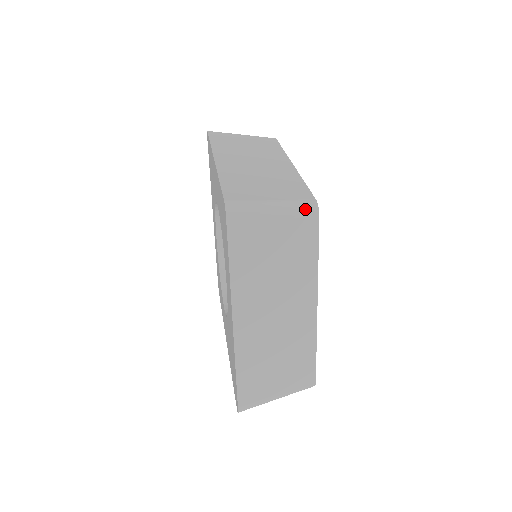
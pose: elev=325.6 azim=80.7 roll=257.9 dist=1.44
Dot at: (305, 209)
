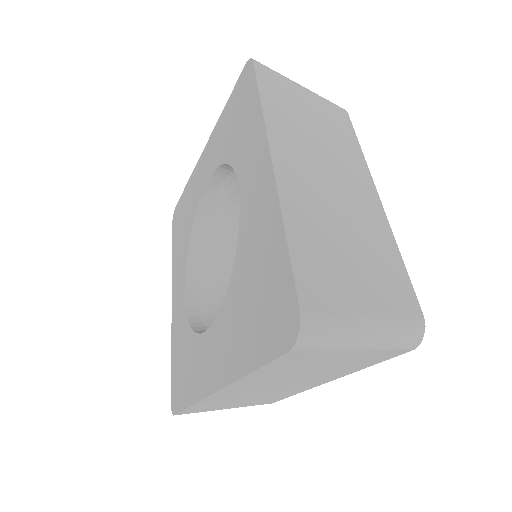
Dot at: (331, 102)
